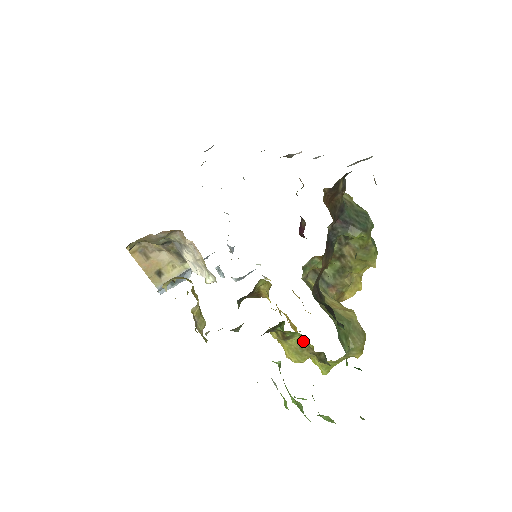
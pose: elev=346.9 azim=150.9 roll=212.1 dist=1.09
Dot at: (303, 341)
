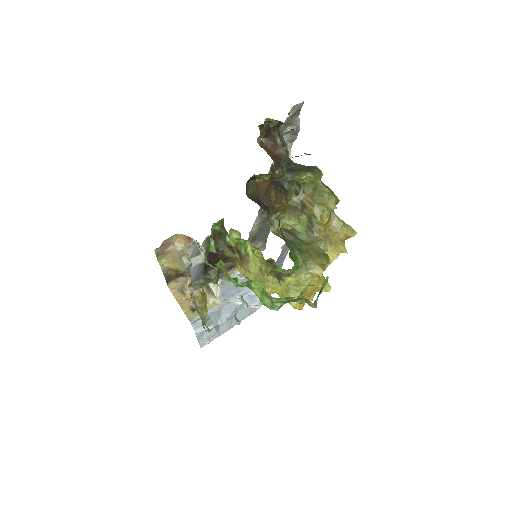
Dot at: (255, 255)
